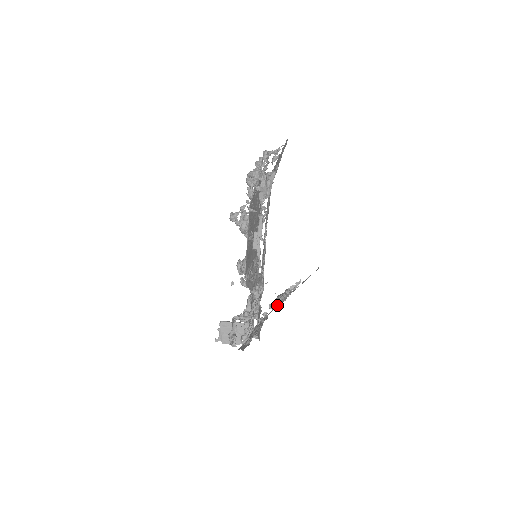
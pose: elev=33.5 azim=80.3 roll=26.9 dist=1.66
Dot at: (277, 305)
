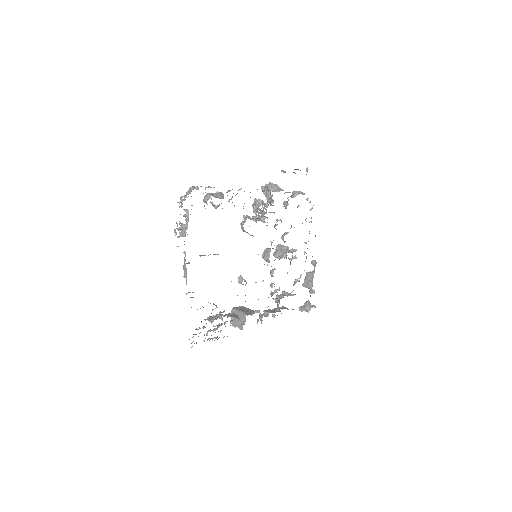
Dot at: occluded
